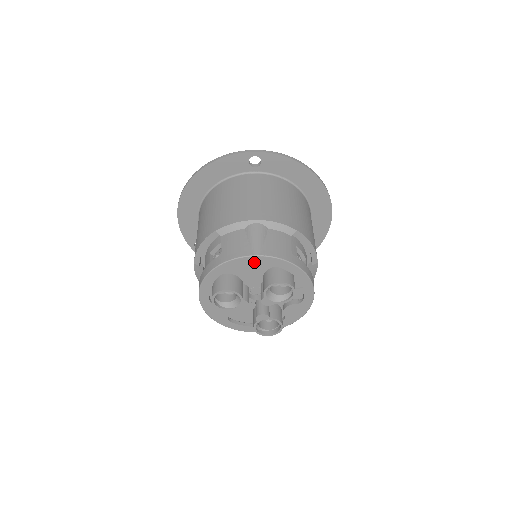
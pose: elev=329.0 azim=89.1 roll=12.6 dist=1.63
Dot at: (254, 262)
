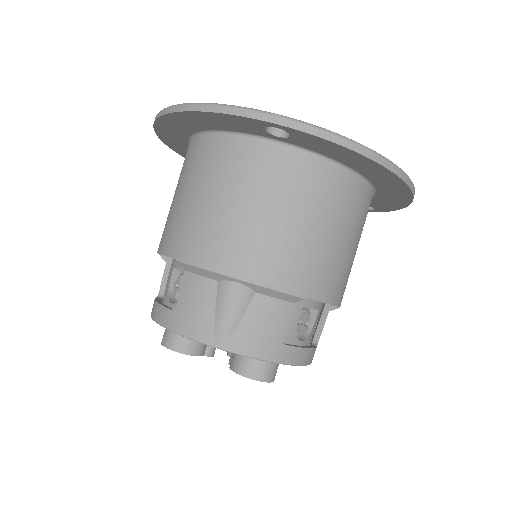
Dot at: occluded
